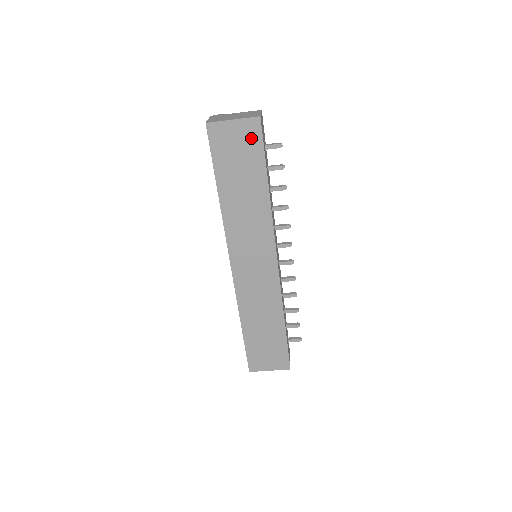
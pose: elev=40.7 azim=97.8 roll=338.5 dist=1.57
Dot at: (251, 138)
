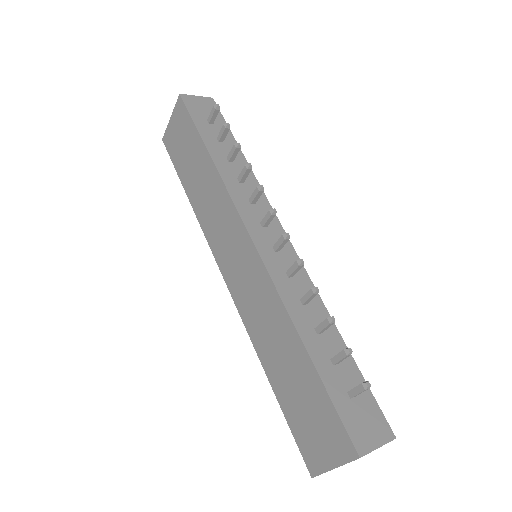
Dot at: (183, 119)
